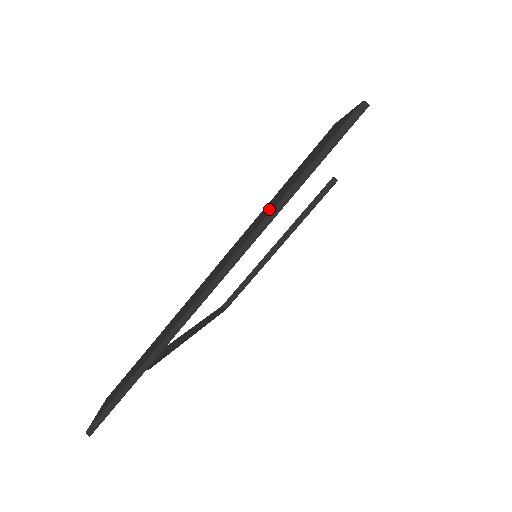
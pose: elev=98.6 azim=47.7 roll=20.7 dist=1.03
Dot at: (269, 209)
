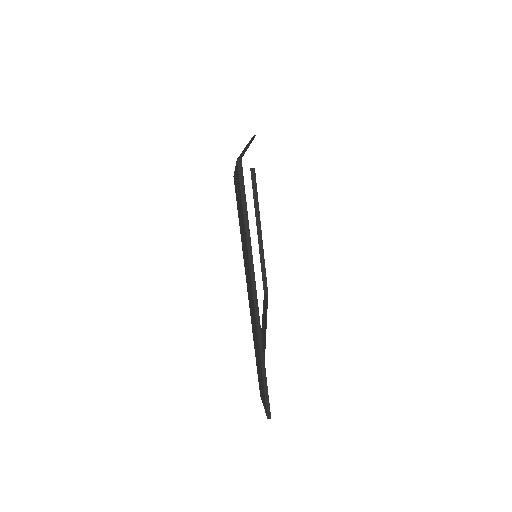
Dot at: occluded
